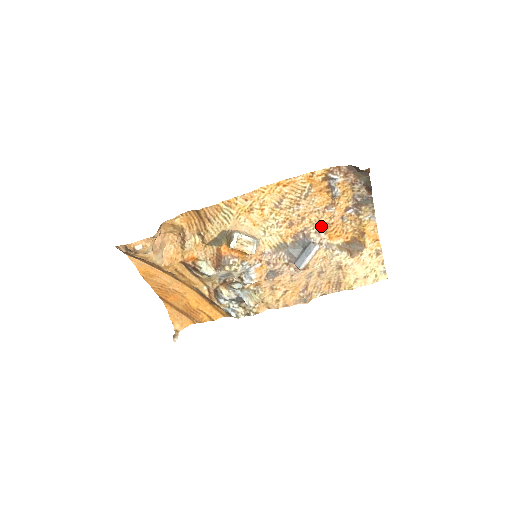
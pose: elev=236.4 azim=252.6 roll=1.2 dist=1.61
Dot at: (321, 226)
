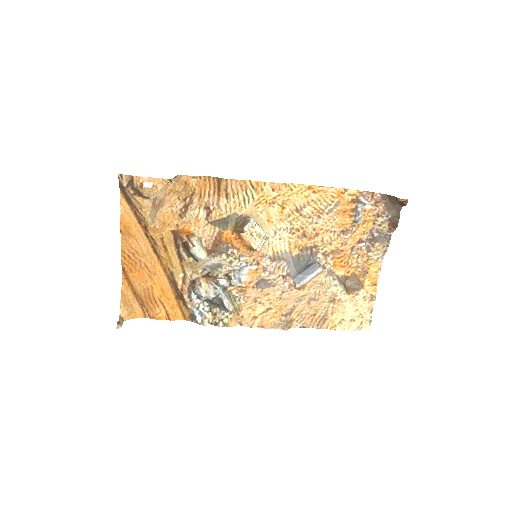
Dot at: (330, 249)
